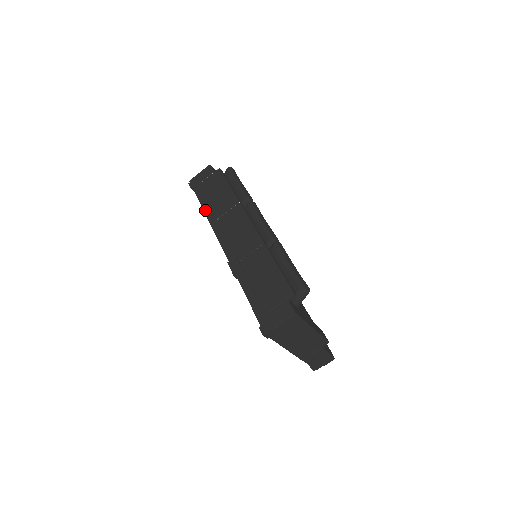
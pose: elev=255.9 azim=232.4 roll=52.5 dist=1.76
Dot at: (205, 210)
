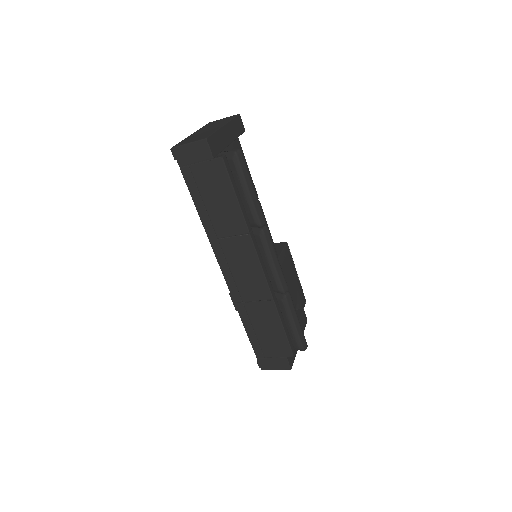
Dot at: (201, 216)
